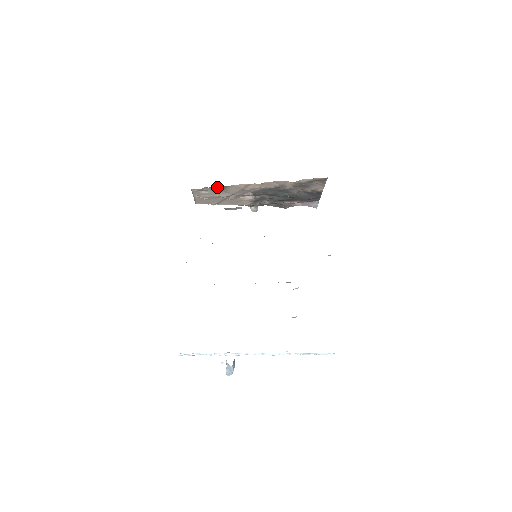
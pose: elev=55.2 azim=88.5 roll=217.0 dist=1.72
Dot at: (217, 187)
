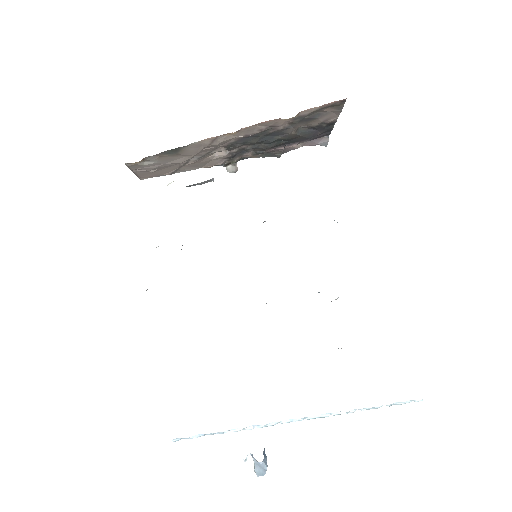
Dot at: (166, 152)
